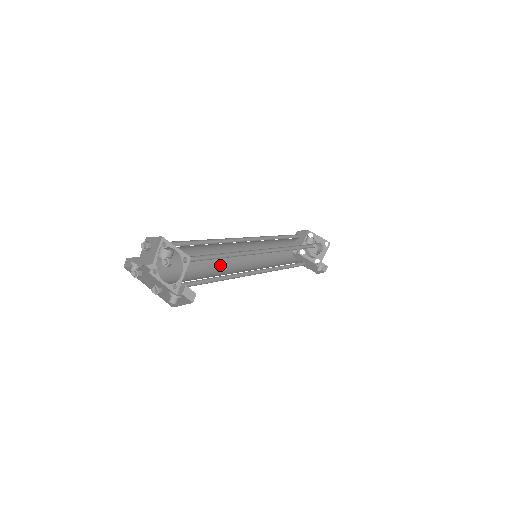
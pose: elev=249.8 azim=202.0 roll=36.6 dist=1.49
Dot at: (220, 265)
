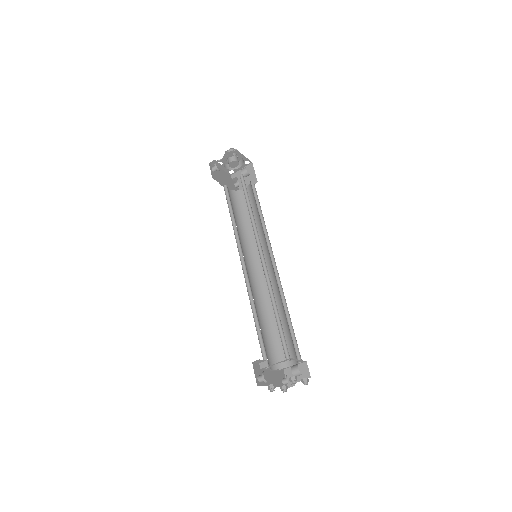
Dot at: (252, 294)
